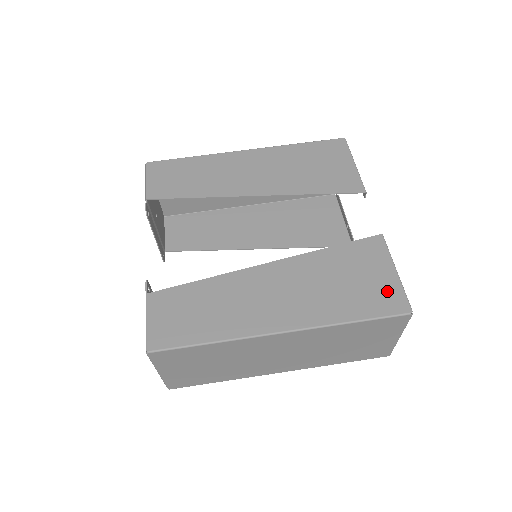
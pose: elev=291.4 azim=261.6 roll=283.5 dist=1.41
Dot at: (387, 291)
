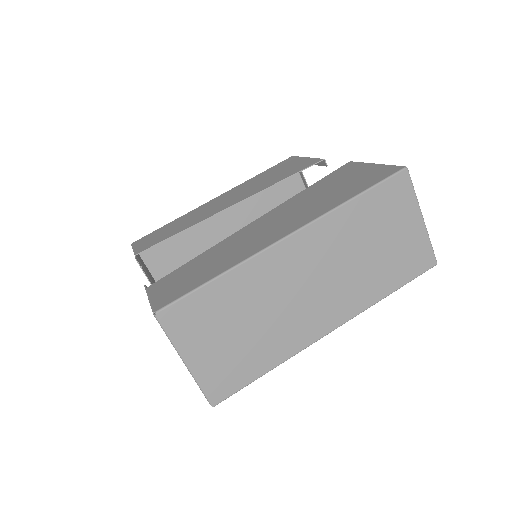
Dot at: (374, 173)
